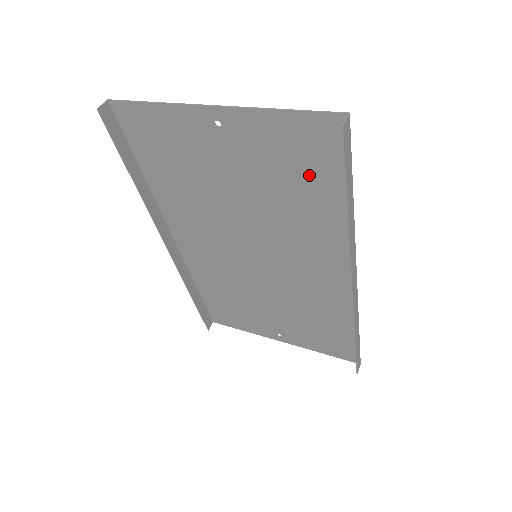
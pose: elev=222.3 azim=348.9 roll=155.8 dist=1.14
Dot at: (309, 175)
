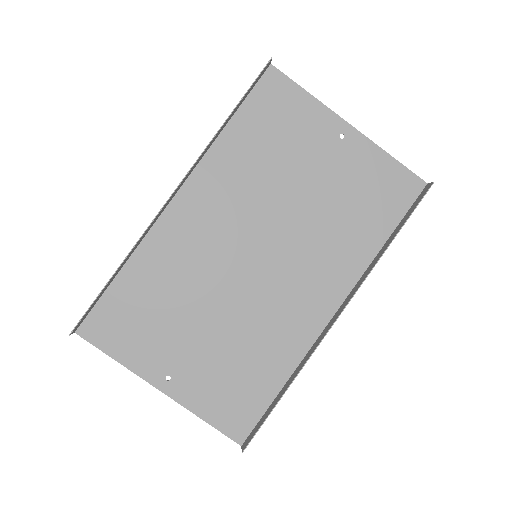
Dot at: (373, 207)
